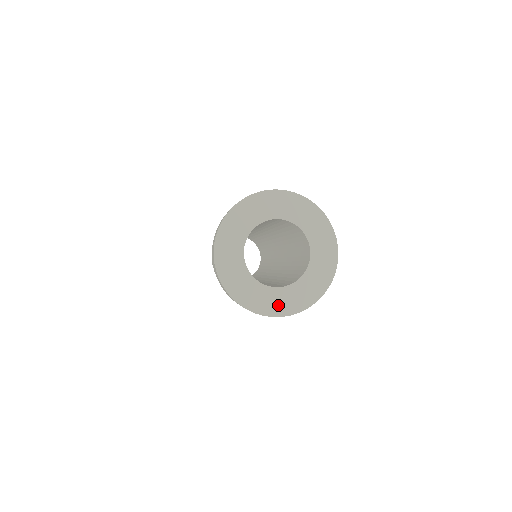
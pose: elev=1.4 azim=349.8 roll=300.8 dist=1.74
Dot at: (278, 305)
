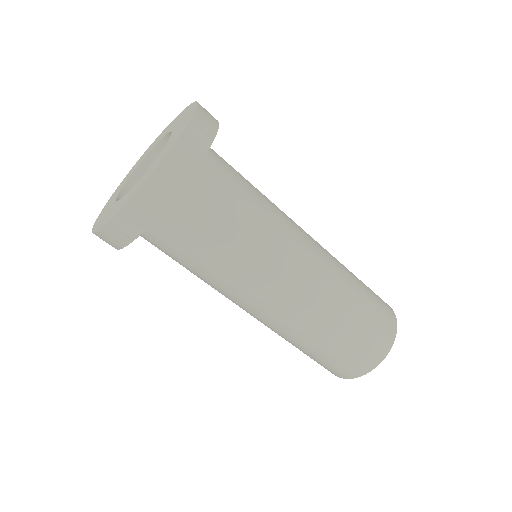
Dot at: (132, 193)
